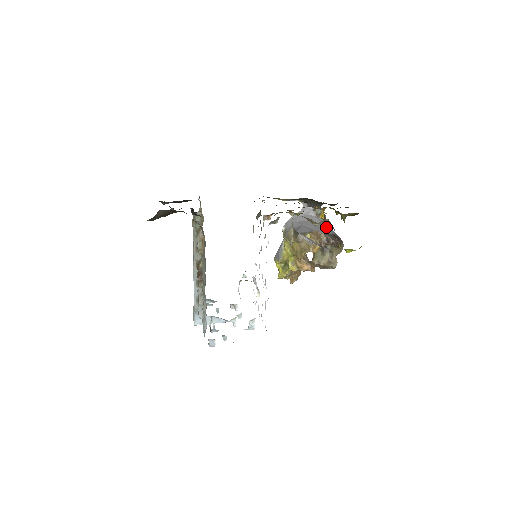
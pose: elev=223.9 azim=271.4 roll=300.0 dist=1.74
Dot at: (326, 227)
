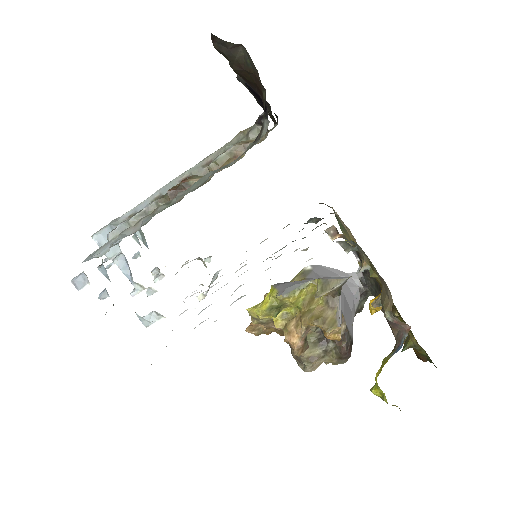
Dot at: occluded
